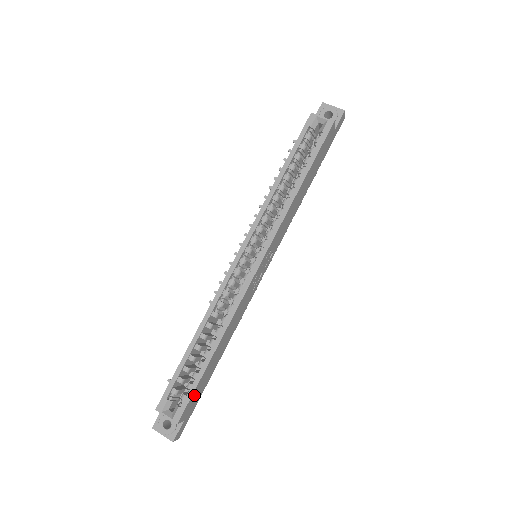
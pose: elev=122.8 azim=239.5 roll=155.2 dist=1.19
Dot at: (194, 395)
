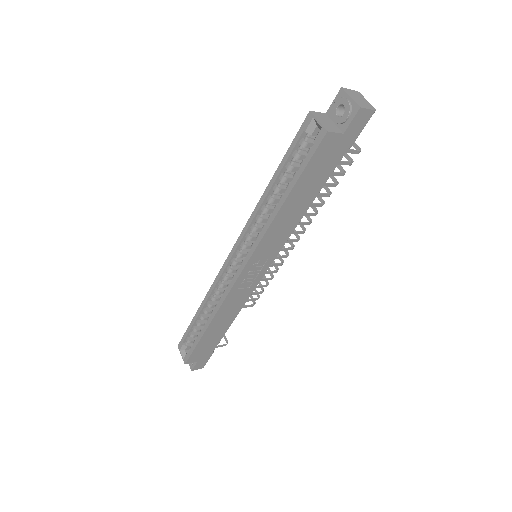
Dot at: (198, 350)
